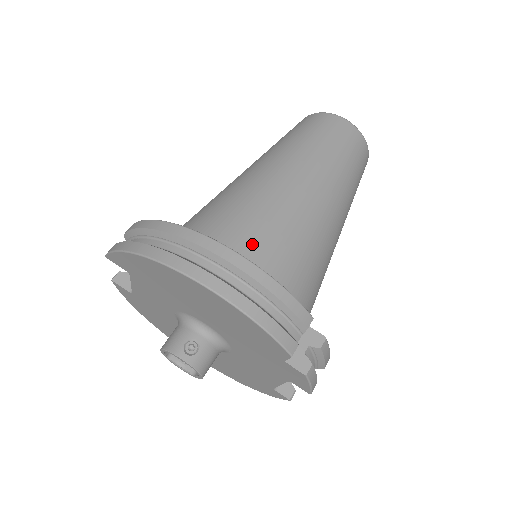
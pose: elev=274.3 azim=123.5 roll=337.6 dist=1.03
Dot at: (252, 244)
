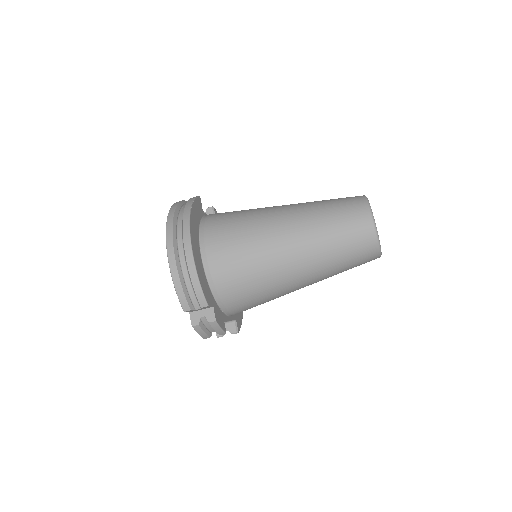
Dot at: (221, 250)
